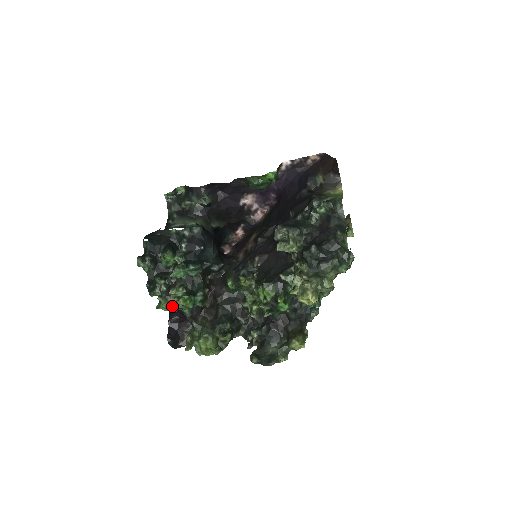
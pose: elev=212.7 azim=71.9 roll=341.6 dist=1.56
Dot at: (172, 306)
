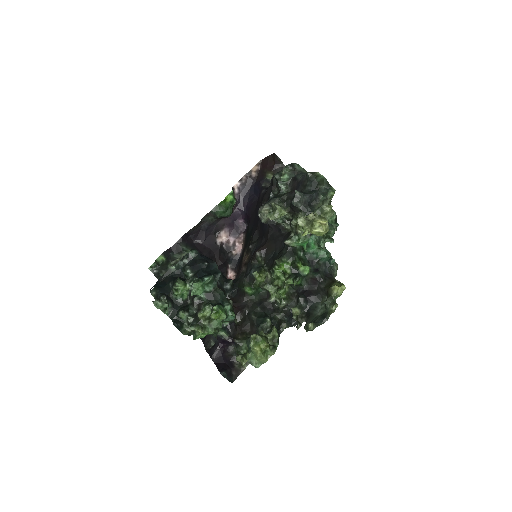
Dot at: (207, 330)
